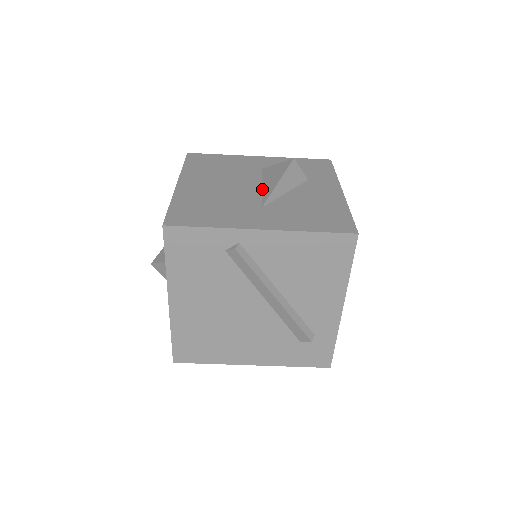
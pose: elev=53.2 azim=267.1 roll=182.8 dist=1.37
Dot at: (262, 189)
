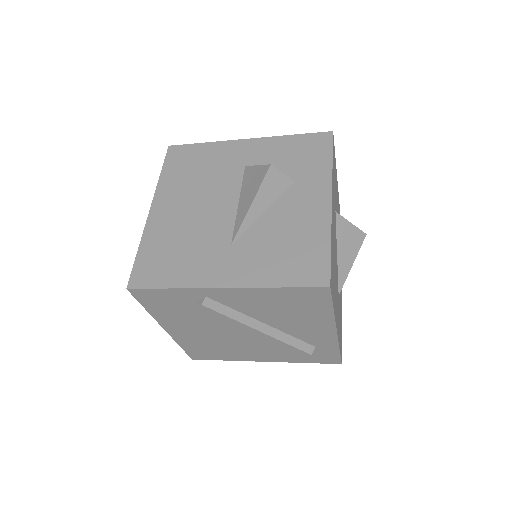
Dot at: (237, 209)
